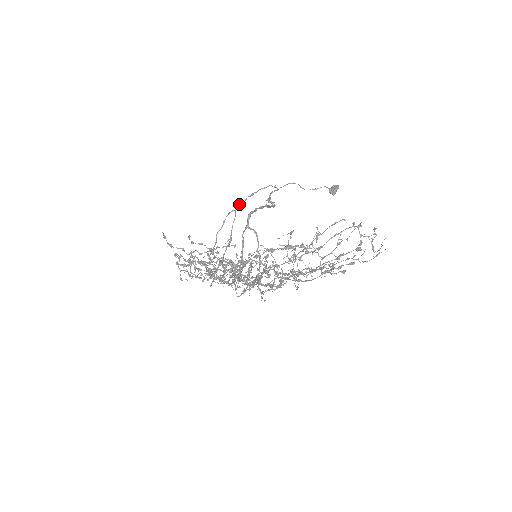
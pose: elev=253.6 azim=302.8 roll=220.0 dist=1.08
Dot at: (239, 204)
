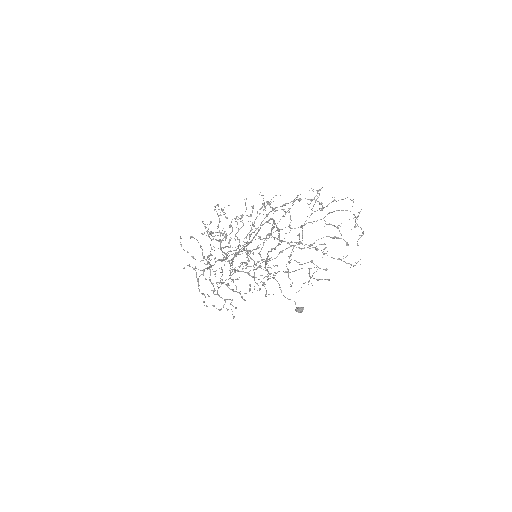
Dot at: occluded
